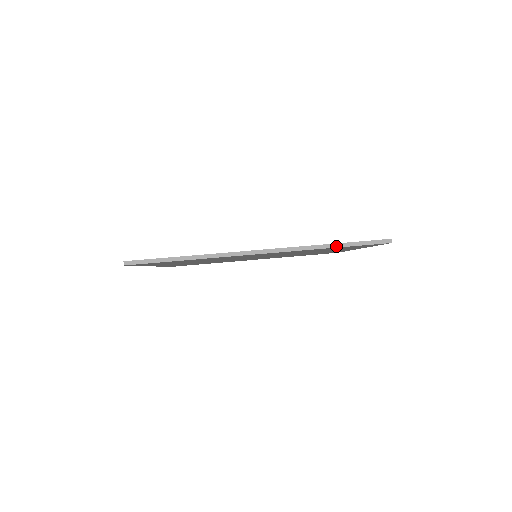
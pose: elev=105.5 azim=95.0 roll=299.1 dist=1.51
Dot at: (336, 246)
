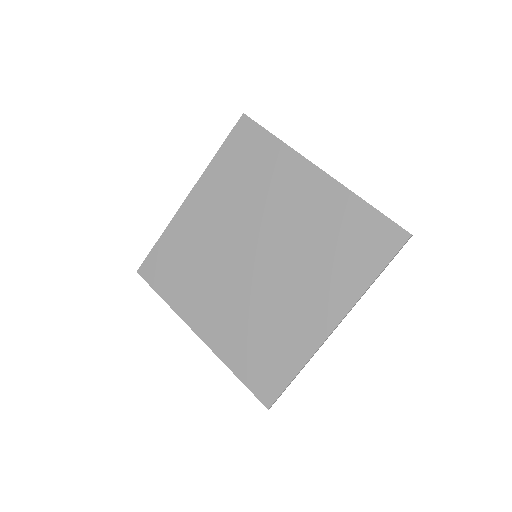
Dot at: (379, 275)
